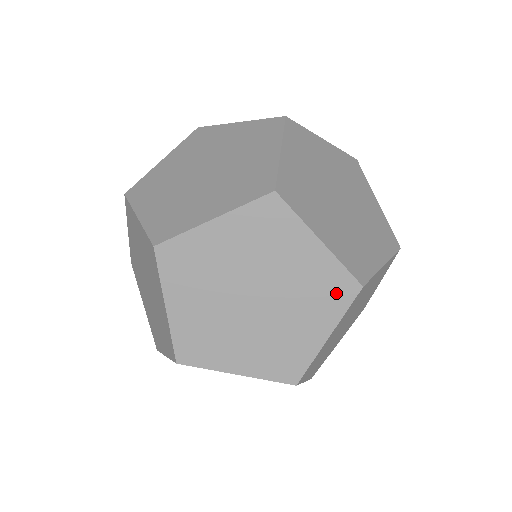
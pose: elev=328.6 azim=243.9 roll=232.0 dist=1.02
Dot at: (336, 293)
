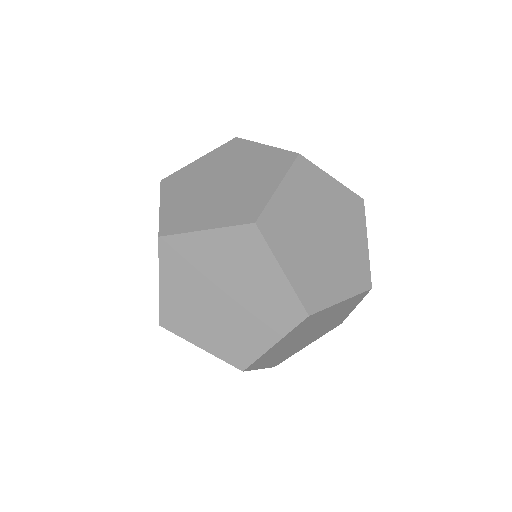
Dot at: (287, 314)
